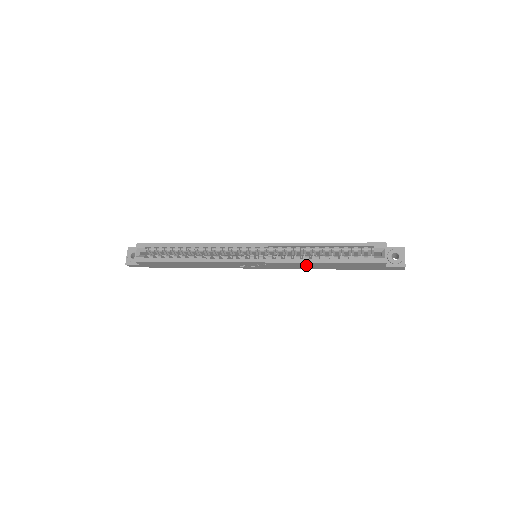
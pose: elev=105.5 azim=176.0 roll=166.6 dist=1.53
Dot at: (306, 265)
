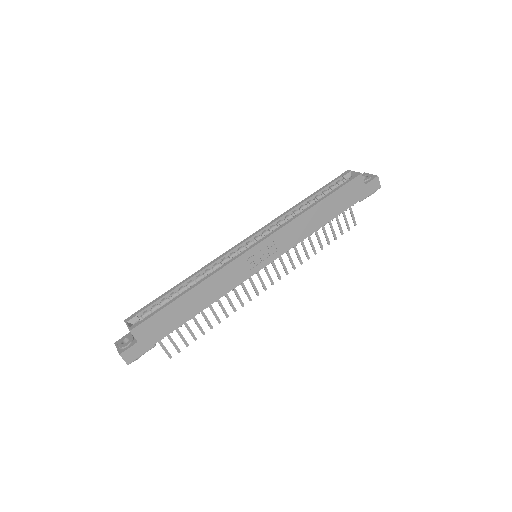
Dot at: (304, 223)
